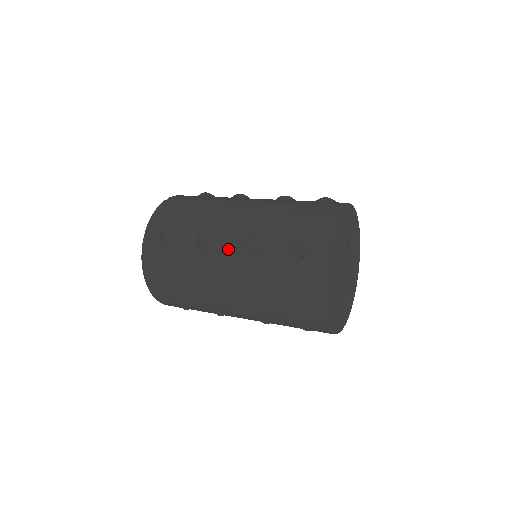
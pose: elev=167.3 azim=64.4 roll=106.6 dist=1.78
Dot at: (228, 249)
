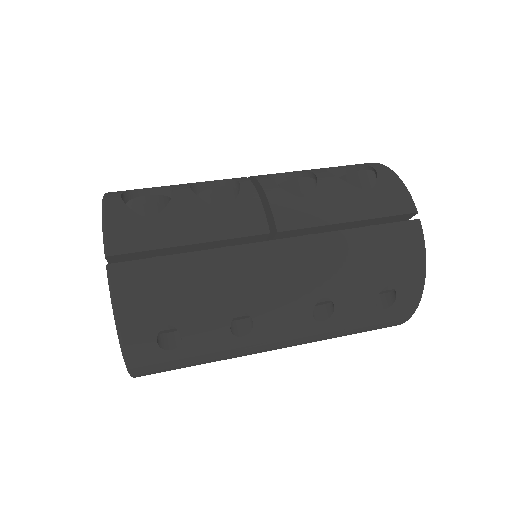
Dot at: (287, 324)
